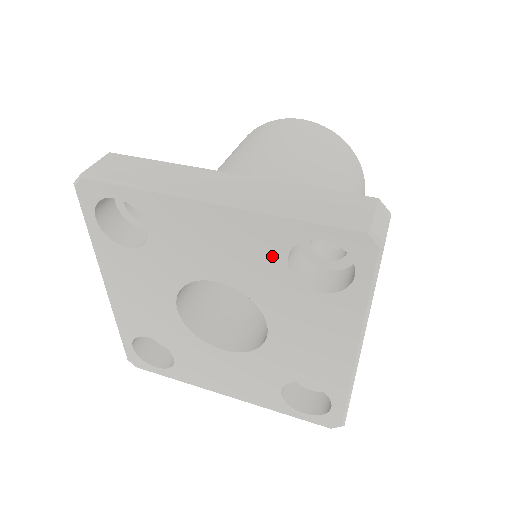
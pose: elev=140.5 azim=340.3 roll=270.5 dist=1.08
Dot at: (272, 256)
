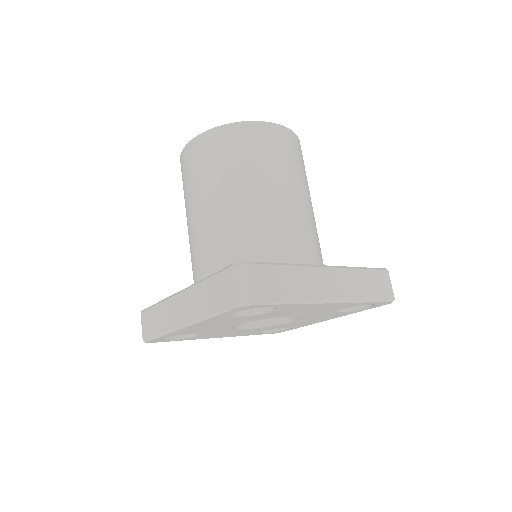
Dot at: (233, 319)
